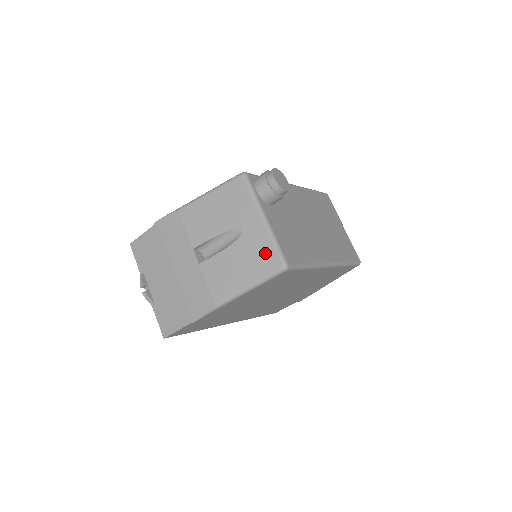
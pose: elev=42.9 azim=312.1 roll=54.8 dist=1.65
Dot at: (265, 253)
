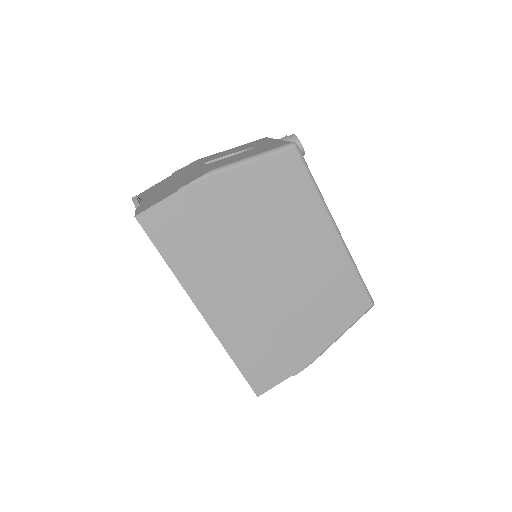
Dot at: (276, 144)
